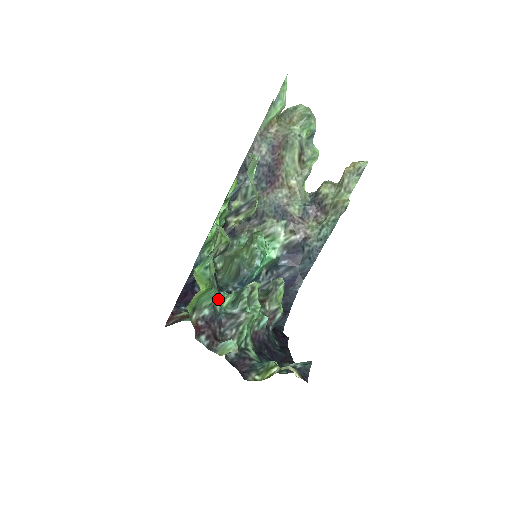
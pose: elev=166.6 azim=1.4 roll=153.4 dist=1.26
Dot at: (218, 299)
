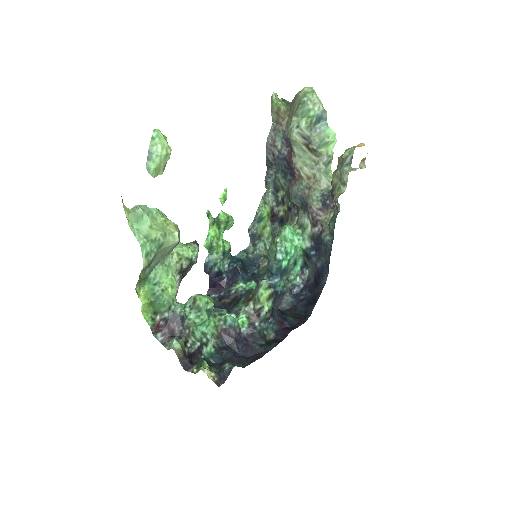
Dot at: (238, 290)
